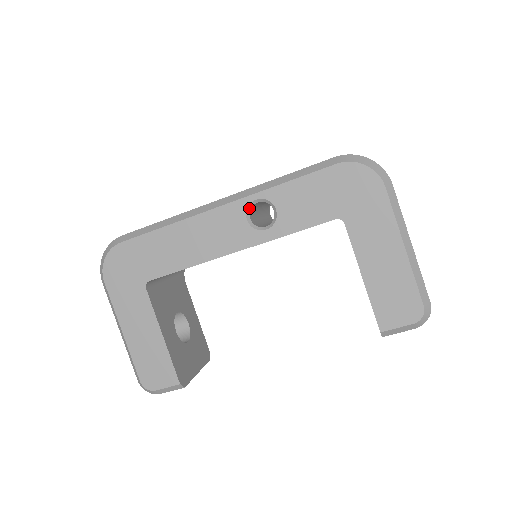
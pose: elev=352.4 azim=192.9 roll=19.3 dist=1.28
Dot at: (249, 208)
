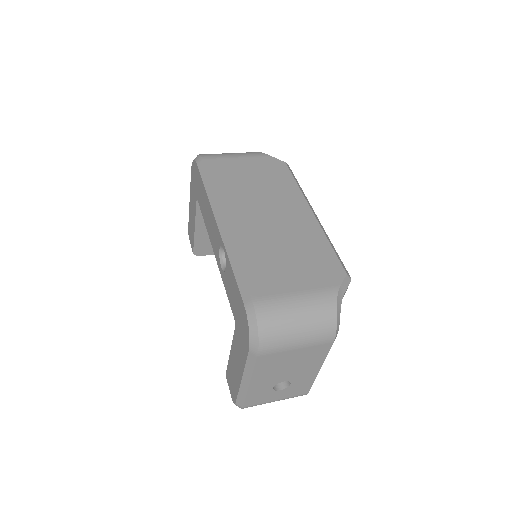
Dot at: occluded
